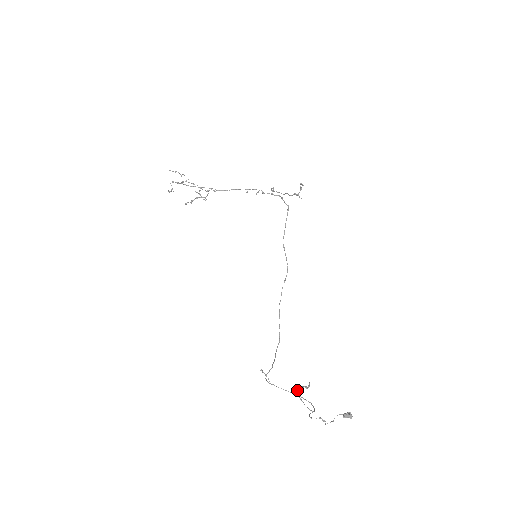
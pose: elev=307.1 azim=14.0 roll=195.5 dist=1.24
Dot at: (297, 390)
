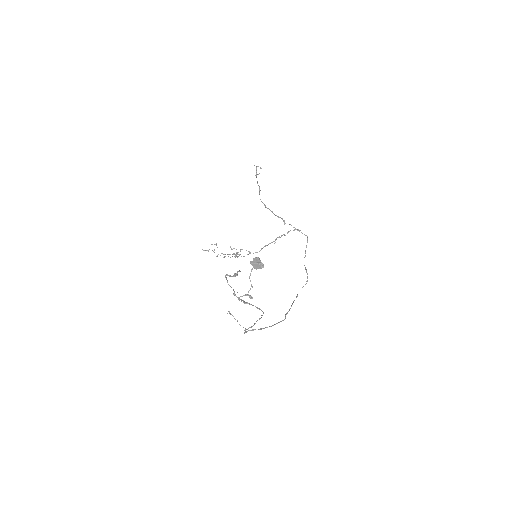
Dot at: (226, 279)
